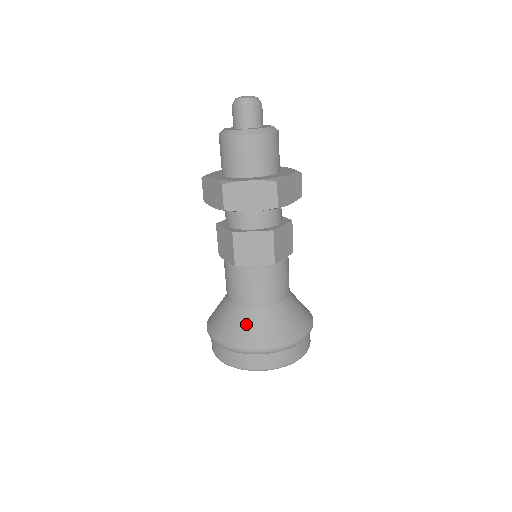
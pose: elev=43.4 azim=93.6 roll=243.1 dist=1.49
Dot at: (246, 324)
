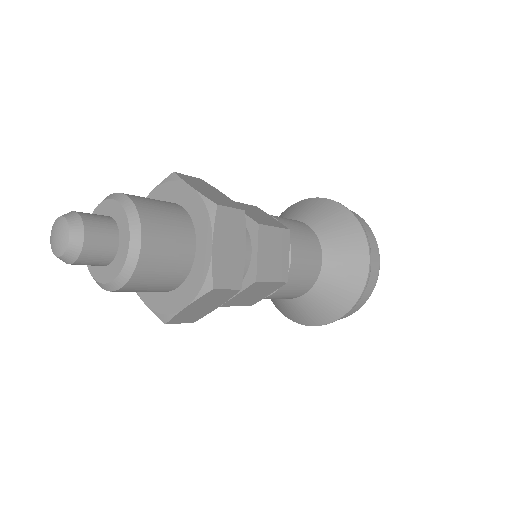
Dot at: (307, 310)
